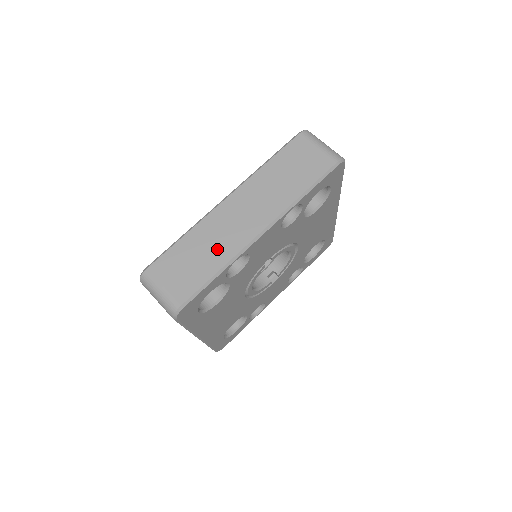
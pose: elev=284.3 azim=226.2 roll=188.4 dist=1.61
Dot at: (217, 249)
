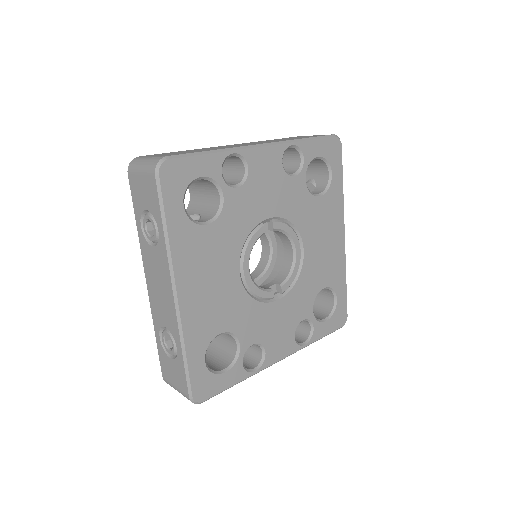
Dot at: (215, 148)
